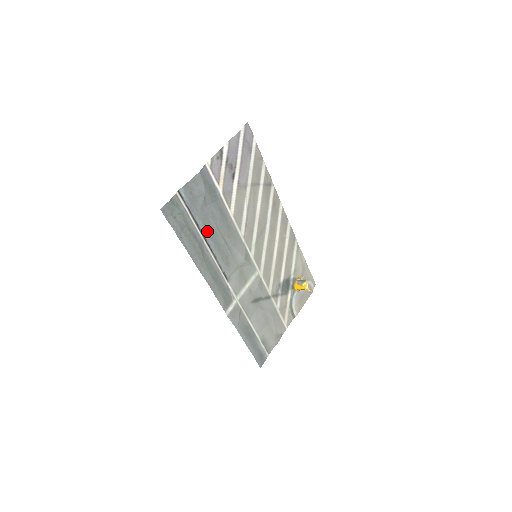
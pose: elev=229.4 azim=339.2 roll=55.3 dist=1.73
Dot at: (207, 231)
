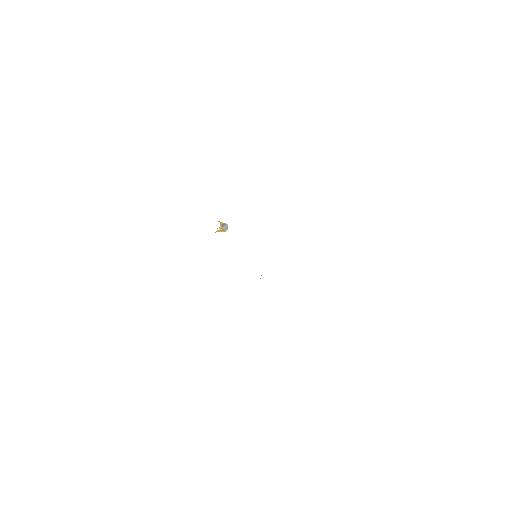
Dot at: occluded
